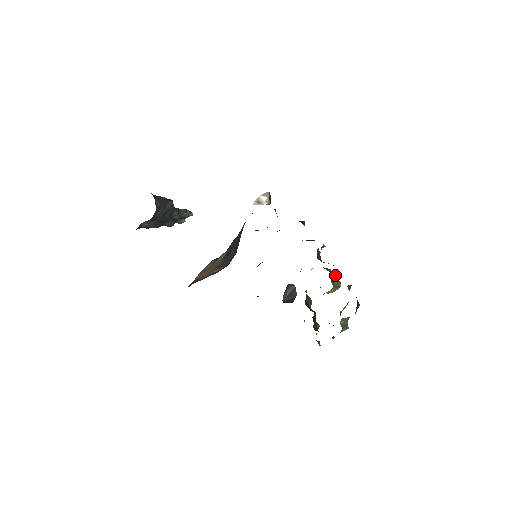
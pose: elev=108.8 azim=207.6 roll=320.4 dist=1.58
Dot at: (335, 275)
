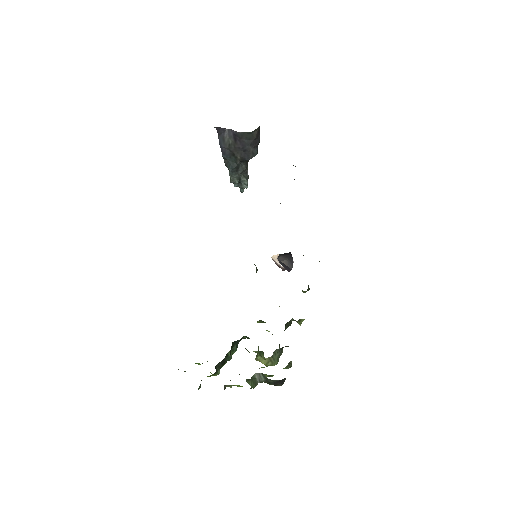
Dot at: (282, 352)
